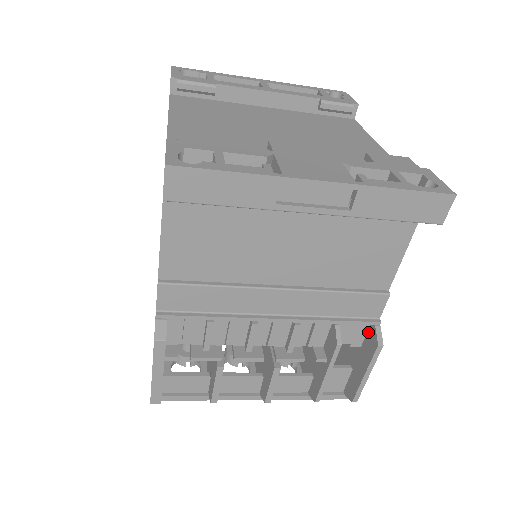
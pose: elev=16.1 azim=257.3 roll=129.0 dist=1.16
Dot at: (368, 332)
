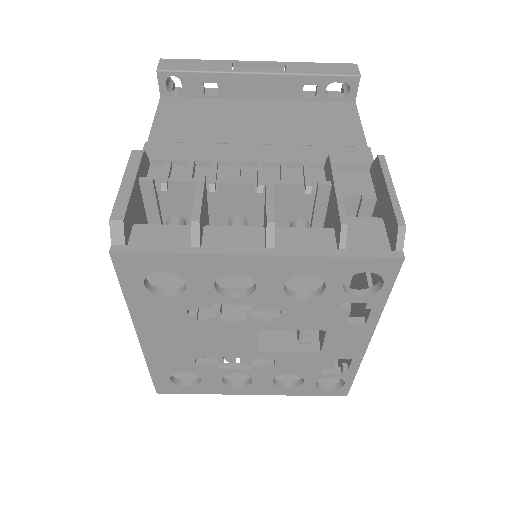
Dot at: (372, 179)
